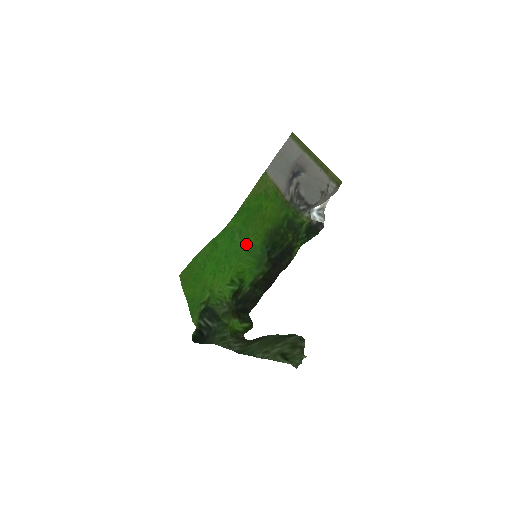
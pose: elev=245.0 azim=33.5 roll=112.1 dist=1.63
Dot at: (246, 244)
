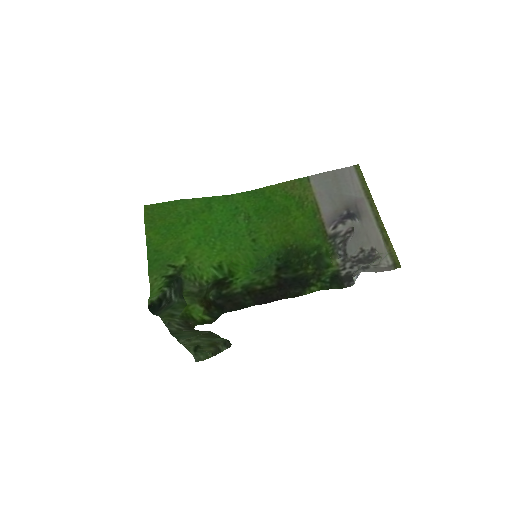
Dot at: (253, 237)
